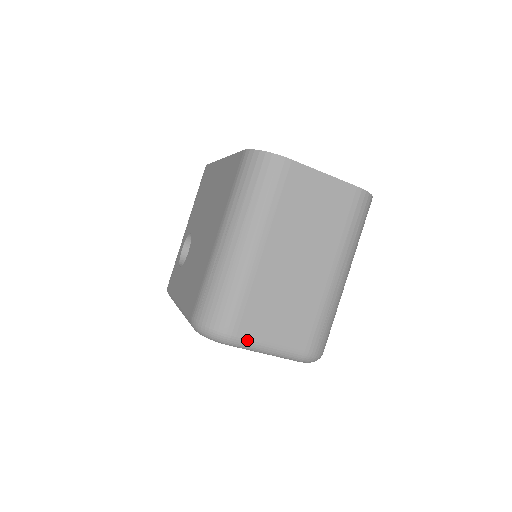
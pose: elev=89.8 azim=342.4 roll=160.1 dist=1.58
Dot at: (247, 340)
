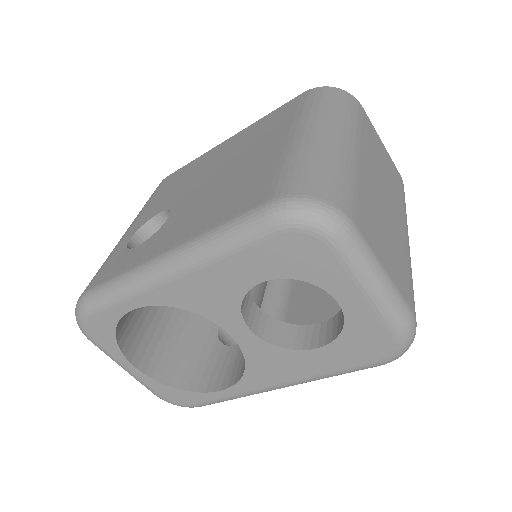
Dot at: (365, 243)
